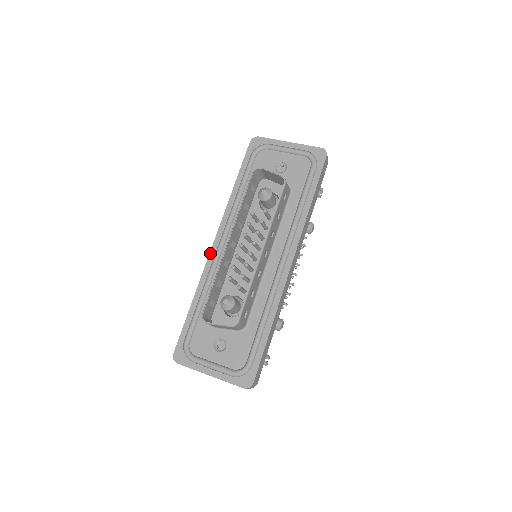
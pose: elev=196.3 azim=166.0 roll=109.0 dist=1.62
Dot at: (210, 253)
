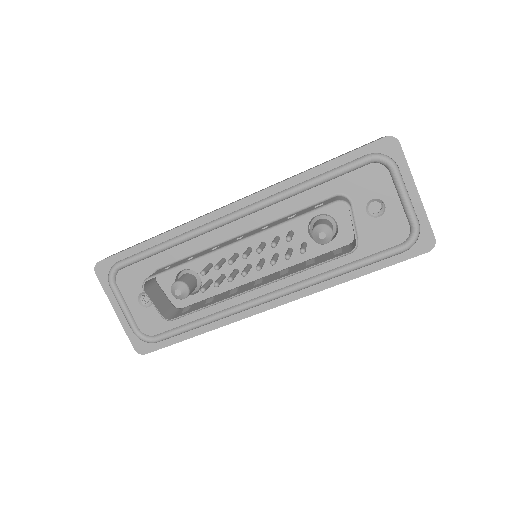
Dot at: (215, 211)
